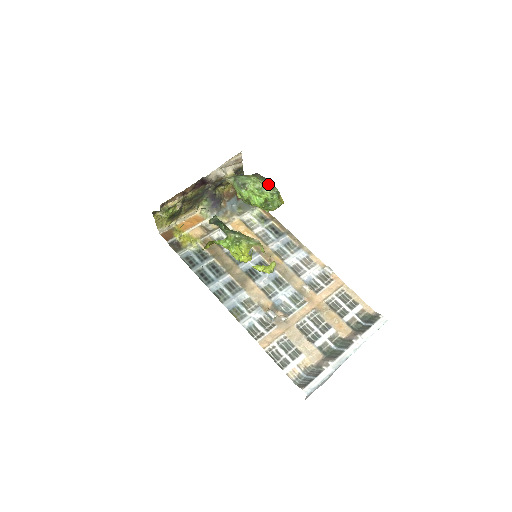
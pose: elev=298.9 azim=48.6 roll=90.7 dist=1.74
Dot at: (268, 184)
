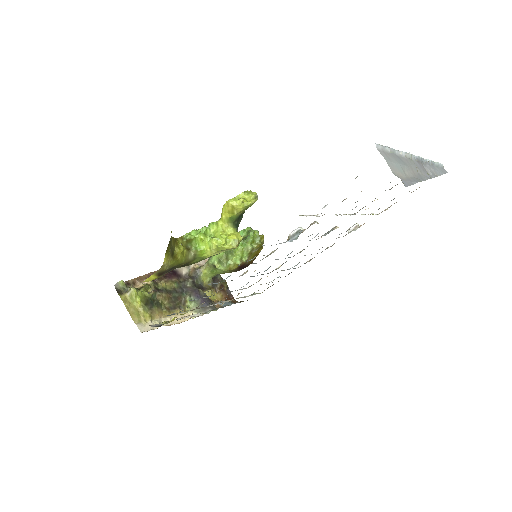
Dot at: occluded
